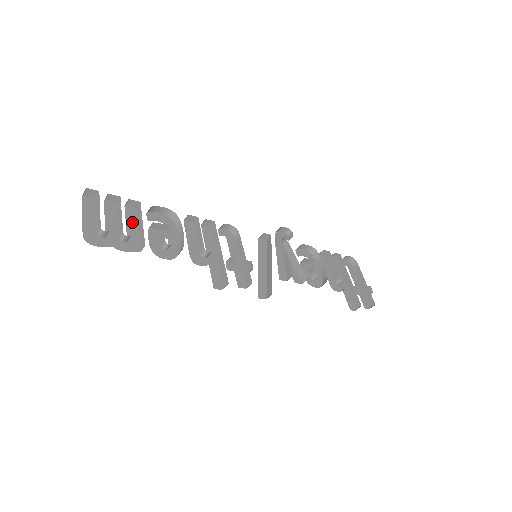
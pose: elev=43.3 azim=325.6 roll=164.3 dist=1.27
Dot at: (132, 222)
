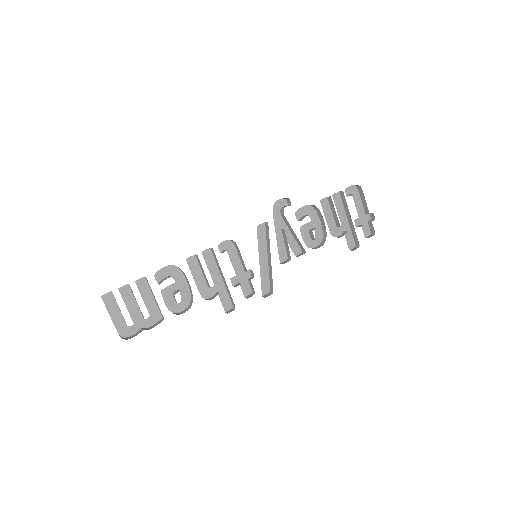
Dot at: (147, 294)
